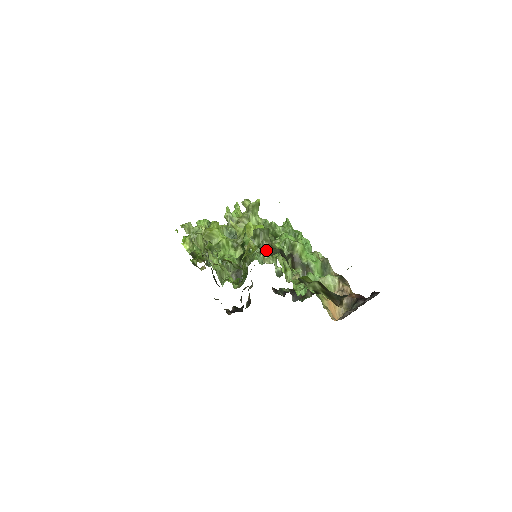
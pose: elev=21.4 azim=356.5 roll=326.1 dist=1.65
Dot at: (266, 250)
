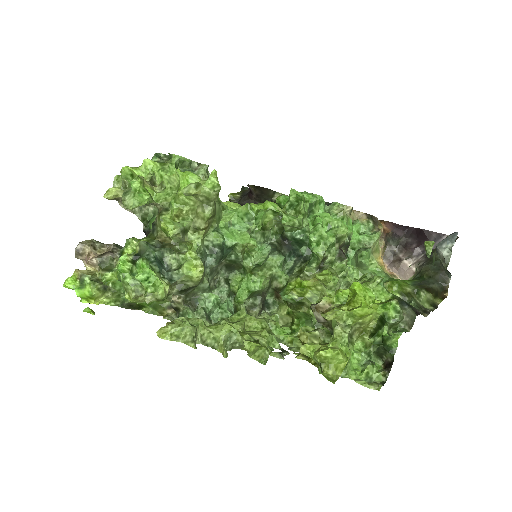
Dot at: (399, 323)
